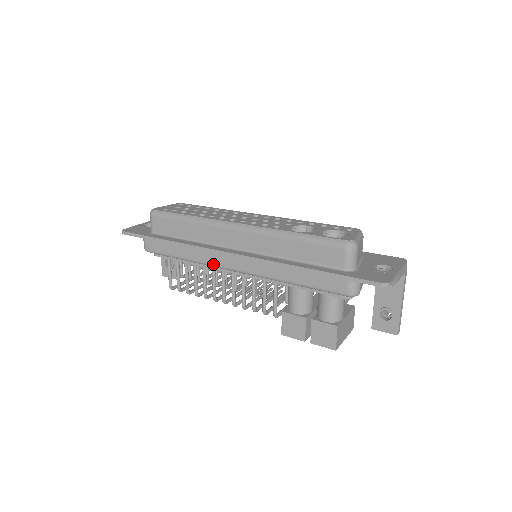
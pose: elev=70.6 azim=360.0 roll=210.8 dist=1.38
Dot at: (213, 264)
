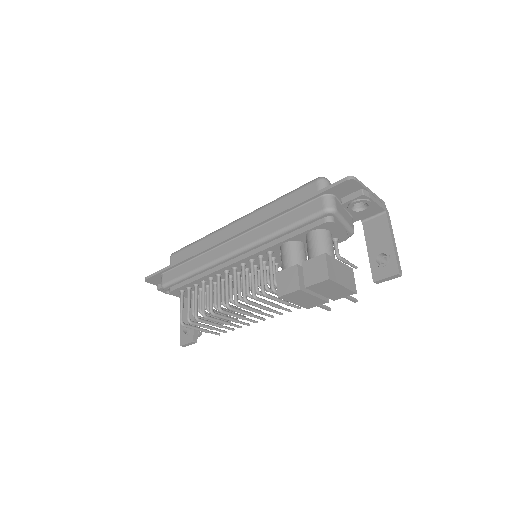
Dot at: (215, 259)
